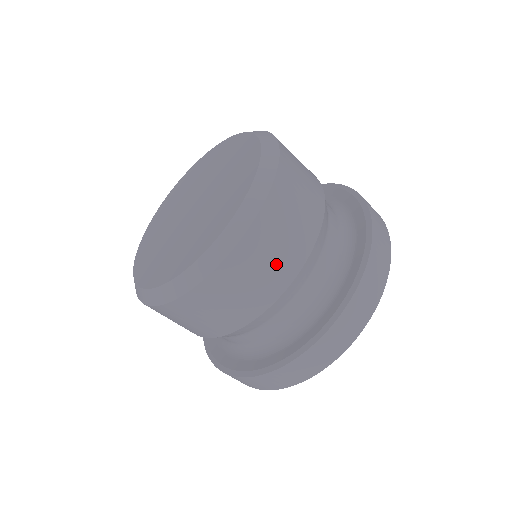
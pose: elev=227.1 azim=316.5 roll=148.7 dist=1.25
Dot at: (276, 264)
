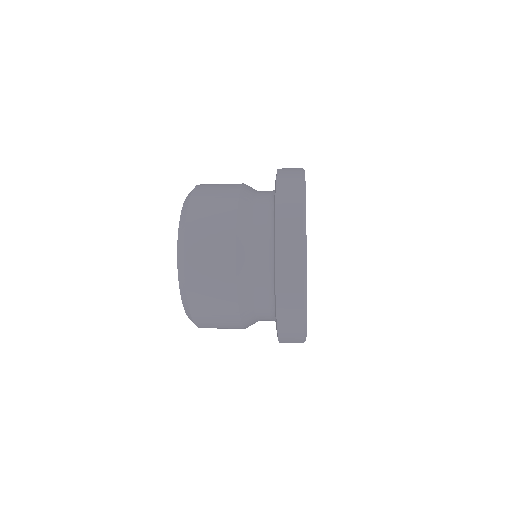
Dot at: occluded
